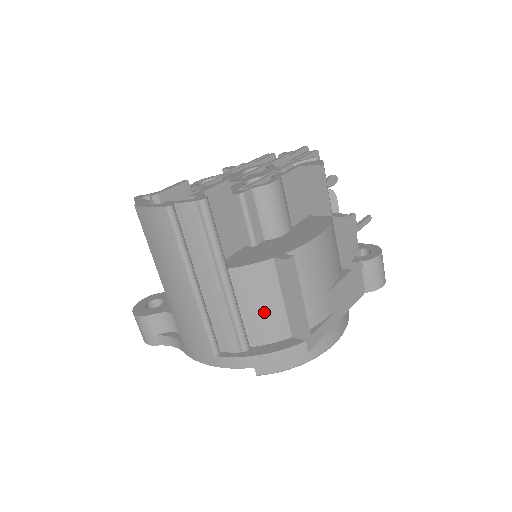
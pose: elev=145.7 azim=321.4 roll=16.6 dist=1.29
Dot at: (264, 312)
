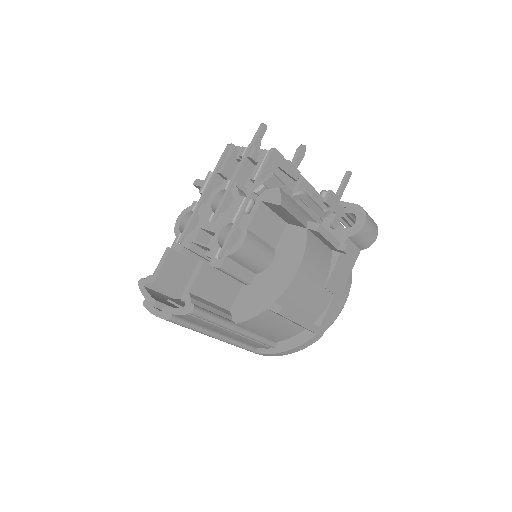
Dot at: (277, 330)
